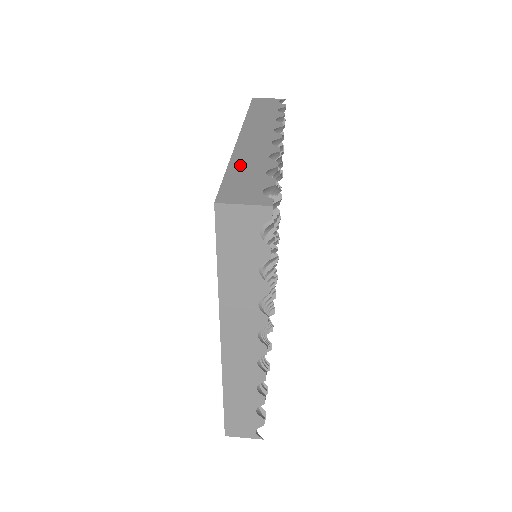
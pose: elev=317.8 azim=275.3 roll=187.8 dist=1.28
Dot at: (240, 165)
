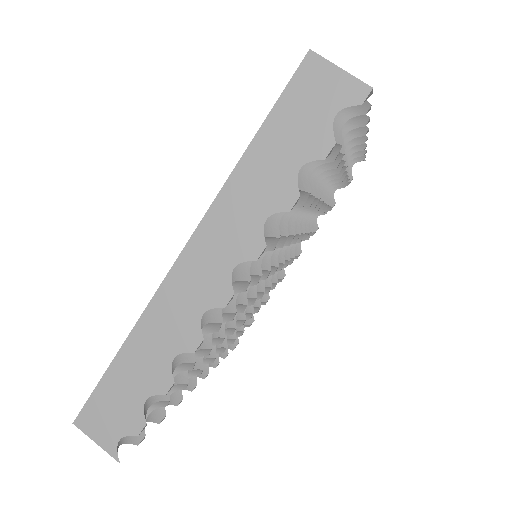
Dot at: occluded
